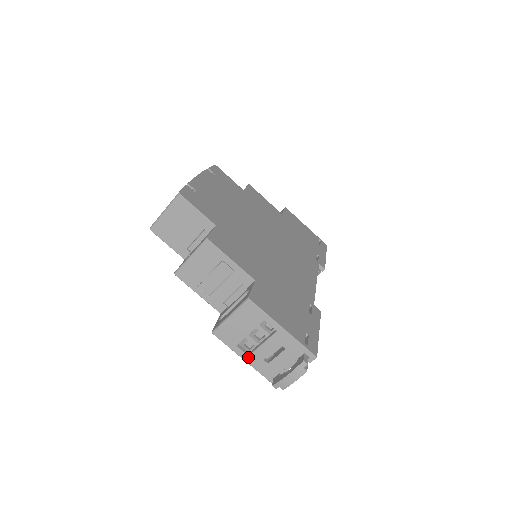
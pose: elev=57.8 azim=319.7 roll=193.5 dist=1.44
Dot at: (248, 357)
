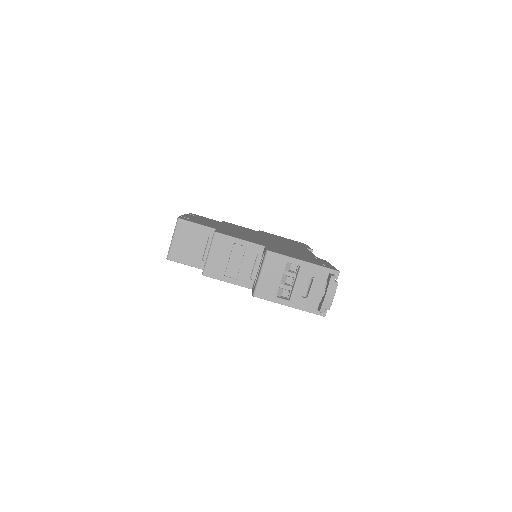
Dot at: (290, 302)
